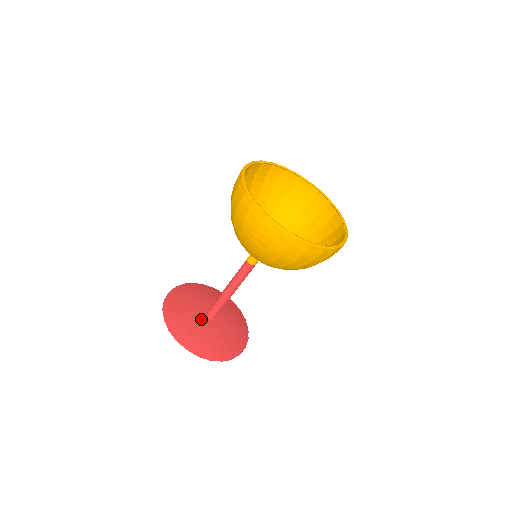
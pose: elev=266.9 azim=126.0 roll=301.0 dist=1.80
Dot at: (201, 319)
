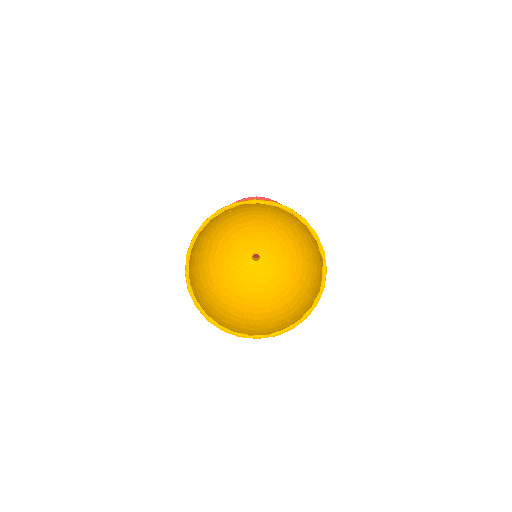
Dot at: occluded
